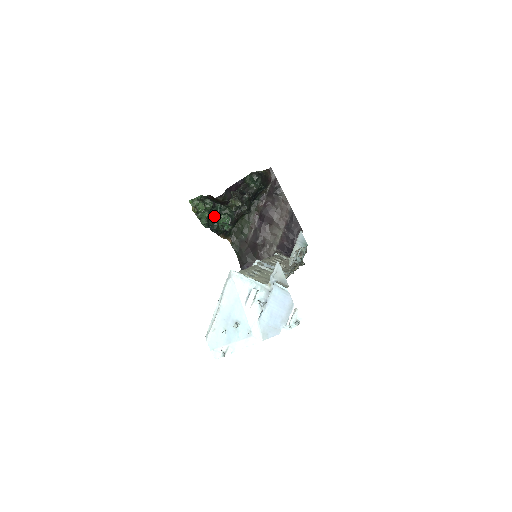
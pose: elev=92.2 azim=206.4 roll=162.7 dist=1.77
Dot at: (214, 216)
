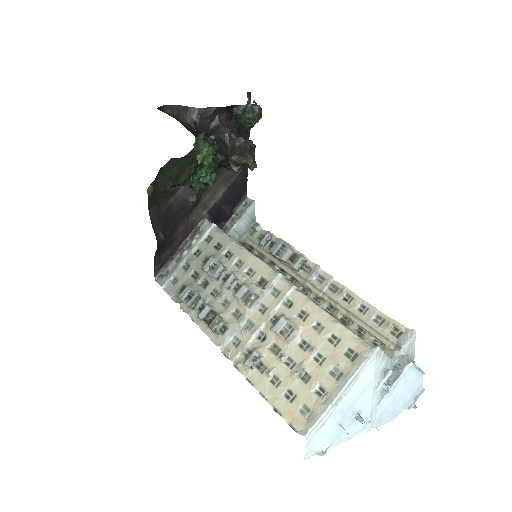
Dot at: occluded
